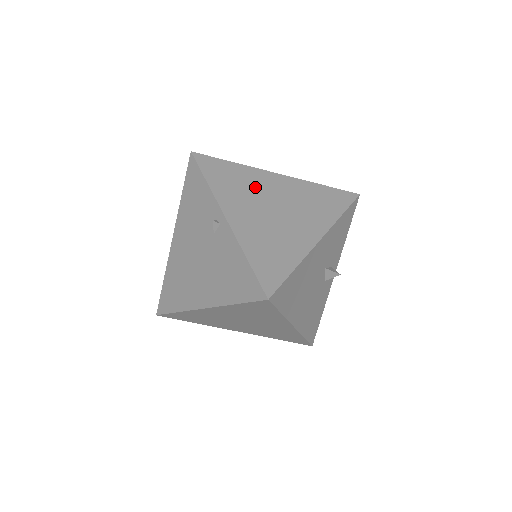
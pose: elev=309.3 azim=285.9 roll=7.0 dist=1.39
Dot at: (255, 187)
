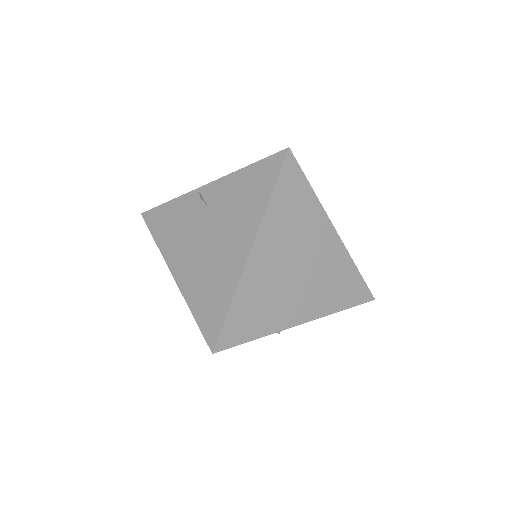
Dot at: occluded
